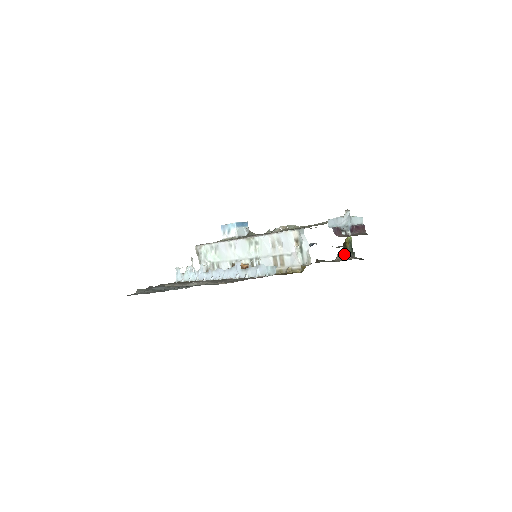
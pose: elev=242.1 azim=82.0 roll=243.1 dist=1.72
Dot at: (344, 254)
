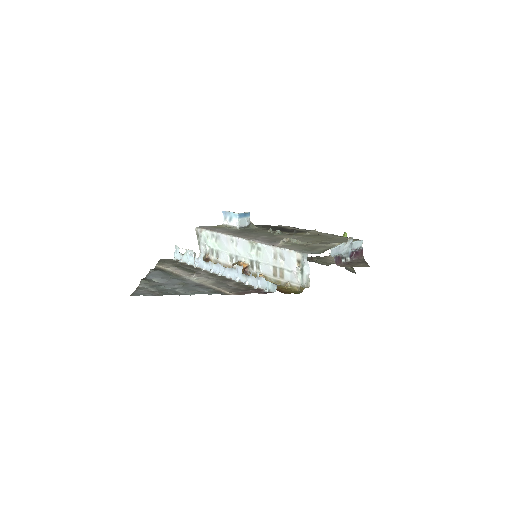
Dot at: occluded
